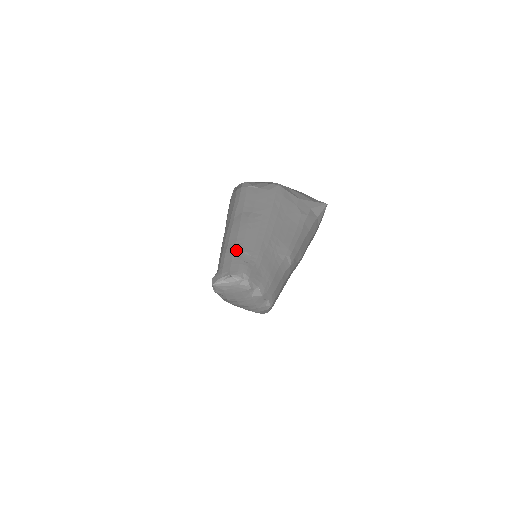
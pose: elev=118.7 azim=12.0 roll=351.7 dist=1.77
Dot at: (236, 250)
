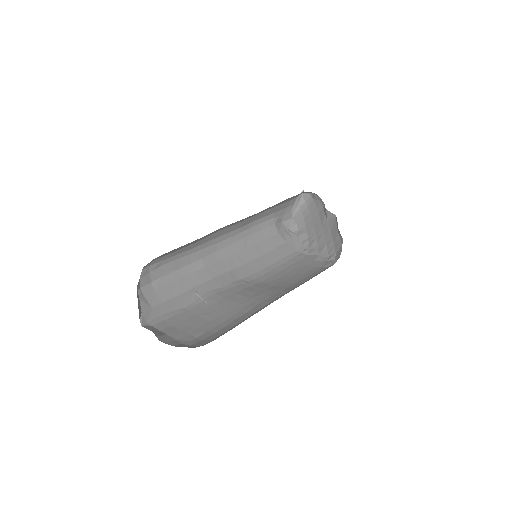
Dot at: occluded
